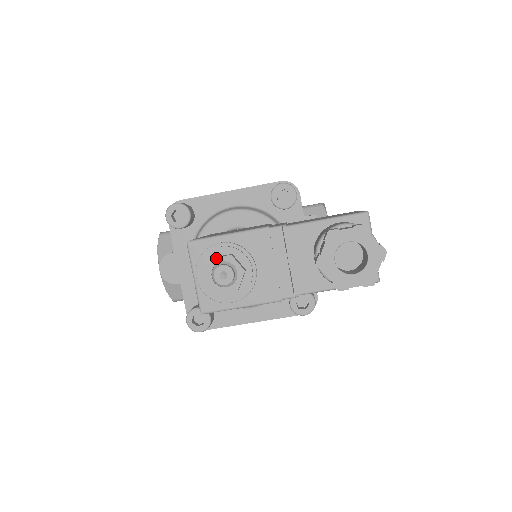
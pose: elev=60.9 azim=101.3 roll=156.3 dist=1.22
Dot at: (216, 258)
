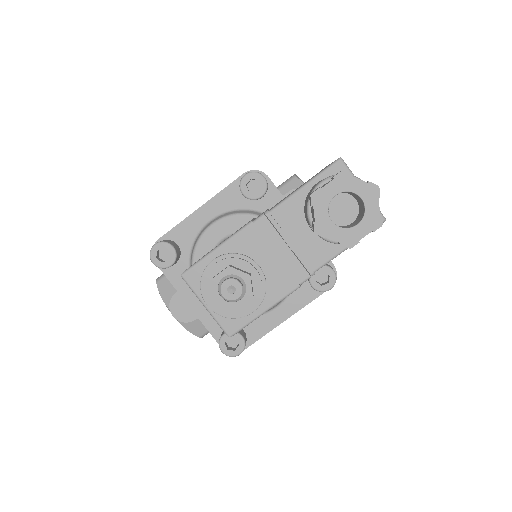
Dot at: (216, 277)
